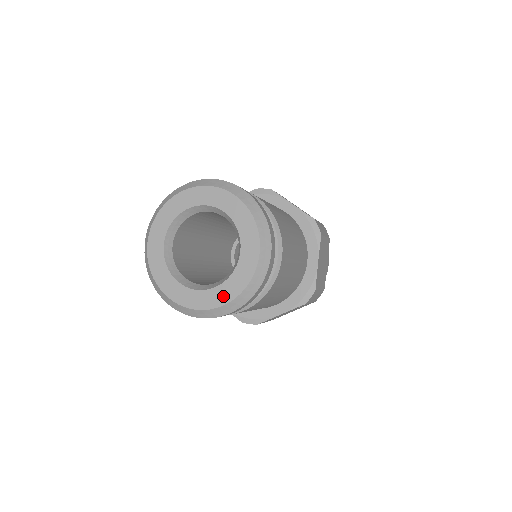
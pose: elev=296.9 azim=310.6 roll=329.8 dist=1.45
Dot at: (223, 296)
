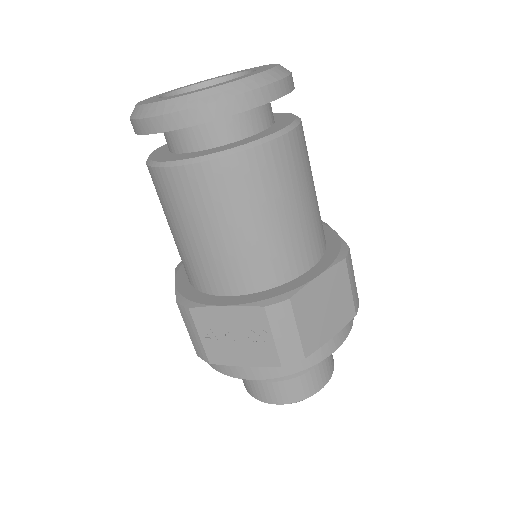
Dot at: (181, 95)
